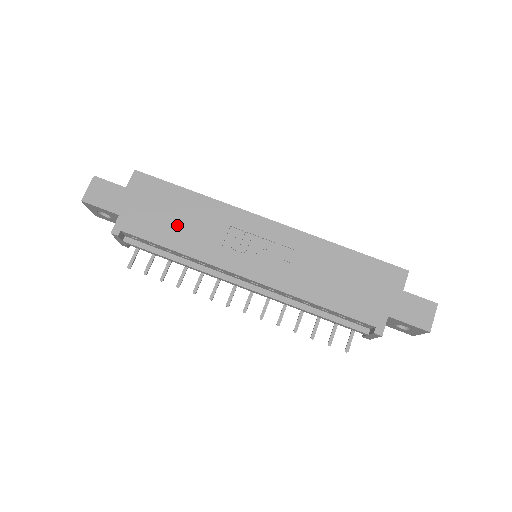
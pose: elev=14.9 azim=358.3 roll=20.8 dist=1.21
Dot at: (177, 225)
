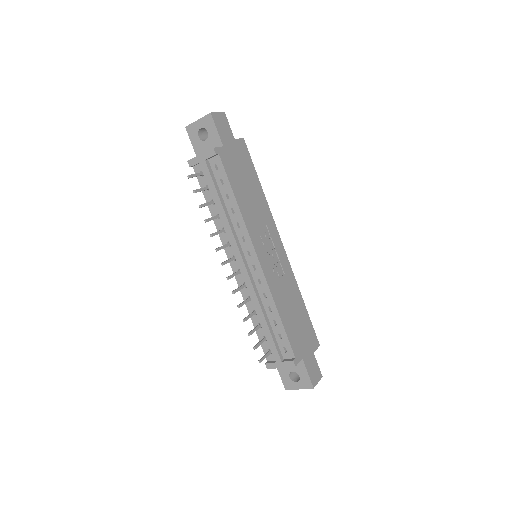
Dot at: (245, 190)
